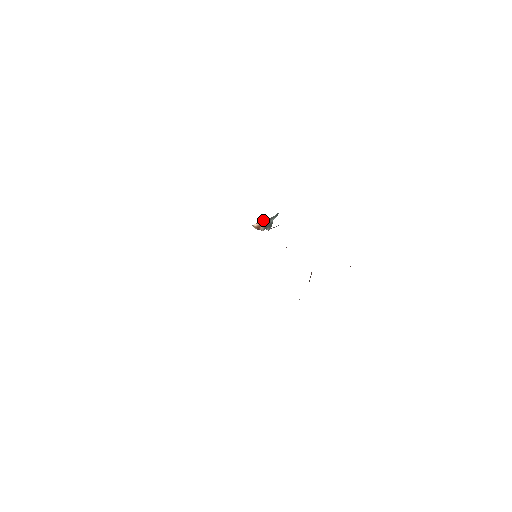
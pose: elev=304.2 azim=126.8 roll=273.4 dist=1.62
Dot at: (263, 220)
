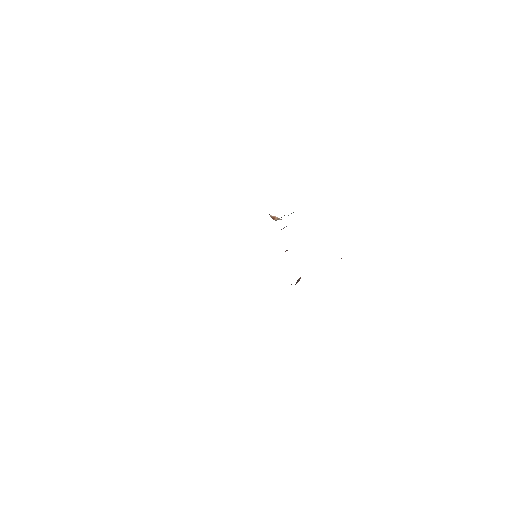
Dot at: (278, 218)
